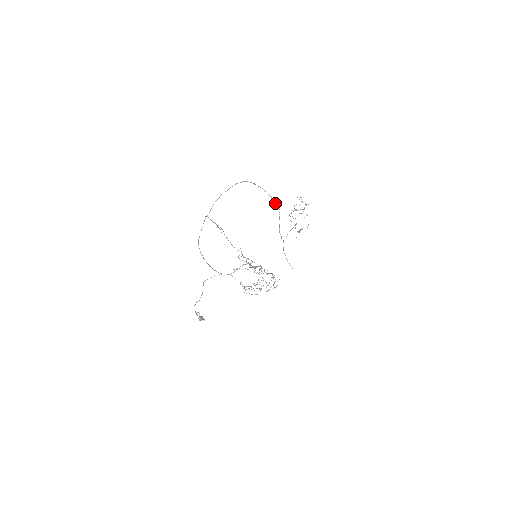
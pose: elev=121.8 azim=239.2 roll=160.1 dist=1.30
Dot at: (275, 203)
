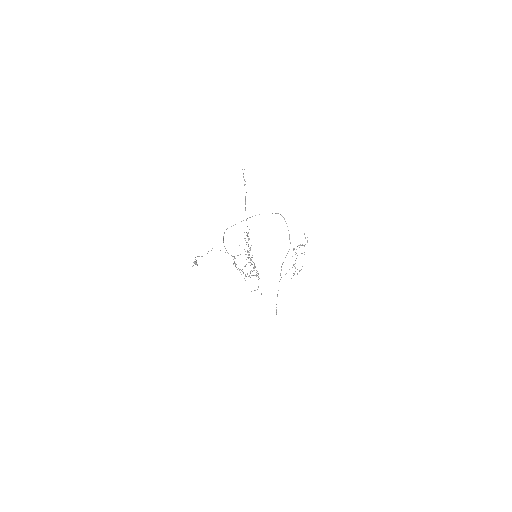
Dot at: occluded
